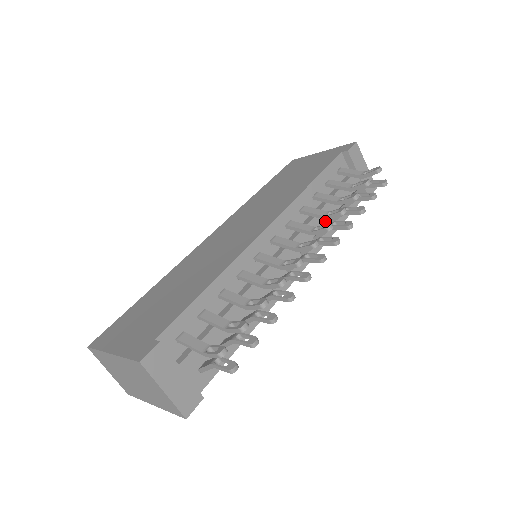
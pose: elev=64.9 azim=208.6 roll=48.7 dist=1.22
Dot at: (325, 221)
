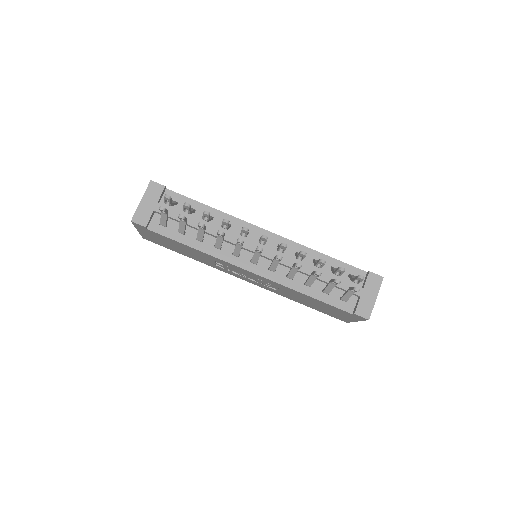
Dot at: (306, 280)
